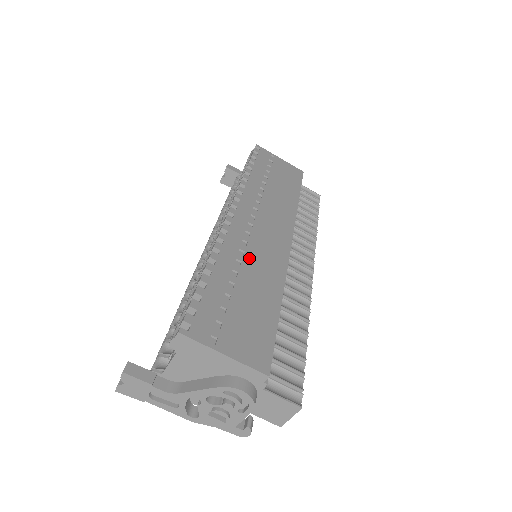
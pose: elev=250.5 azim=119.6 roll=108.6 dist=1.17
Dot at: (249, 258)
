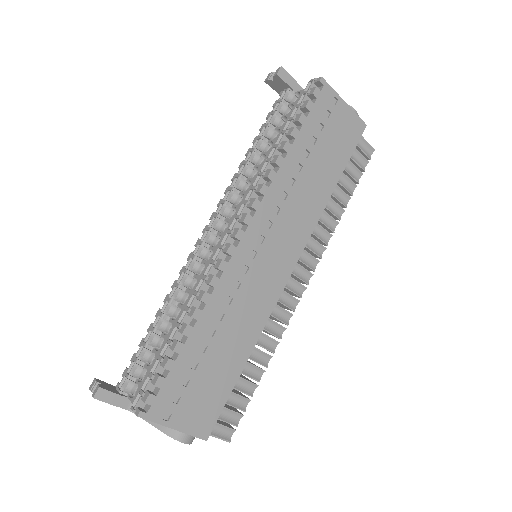
Dot at: (235, 307)
